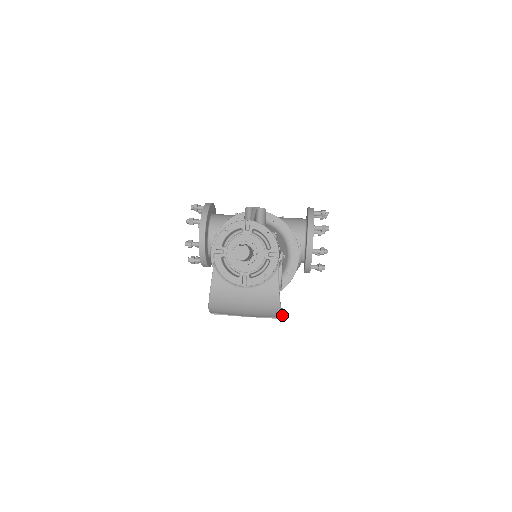
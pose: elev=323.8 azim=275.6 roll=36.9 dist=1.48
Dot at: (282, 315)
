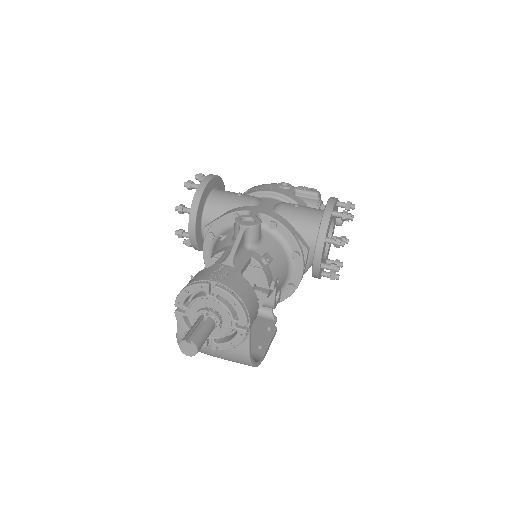
Dot at: (264, 355)
